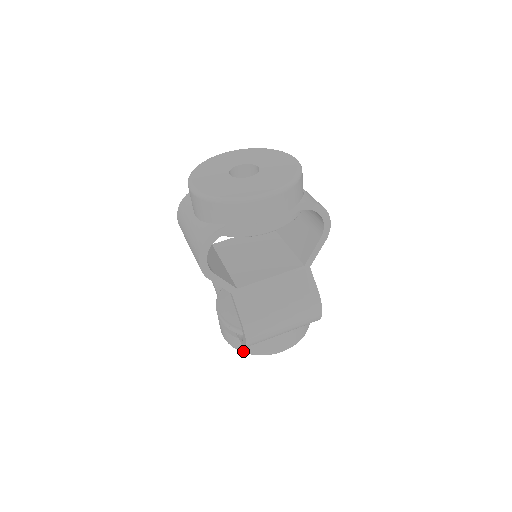
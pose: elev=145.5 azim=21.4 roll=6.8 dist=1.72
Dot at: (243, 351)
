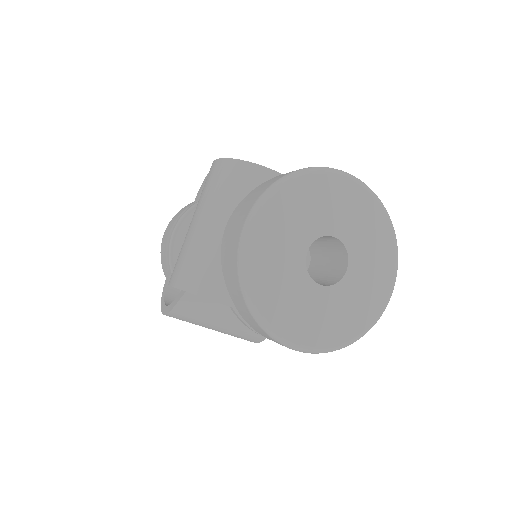
Dot at: (165, 274)
